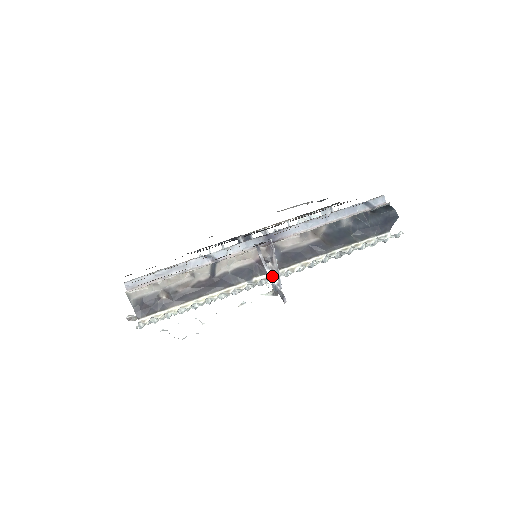
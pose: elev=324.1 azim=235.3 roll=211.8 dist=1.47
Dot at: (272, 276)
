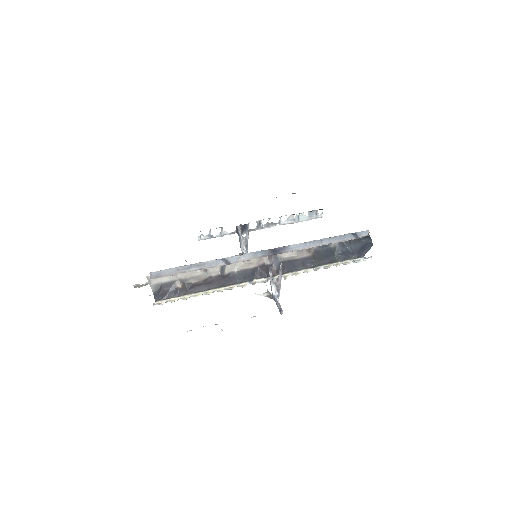
Dot at: (274, 289)
